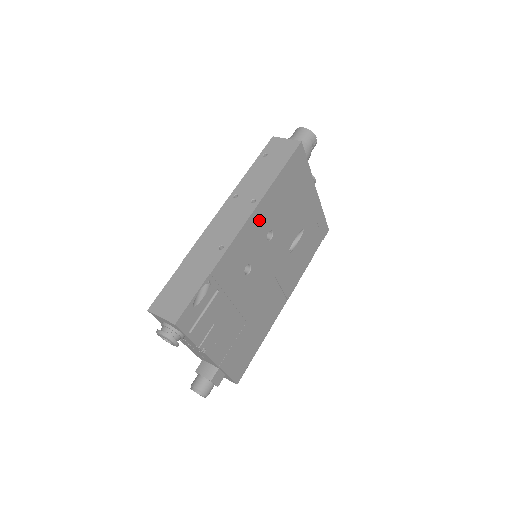
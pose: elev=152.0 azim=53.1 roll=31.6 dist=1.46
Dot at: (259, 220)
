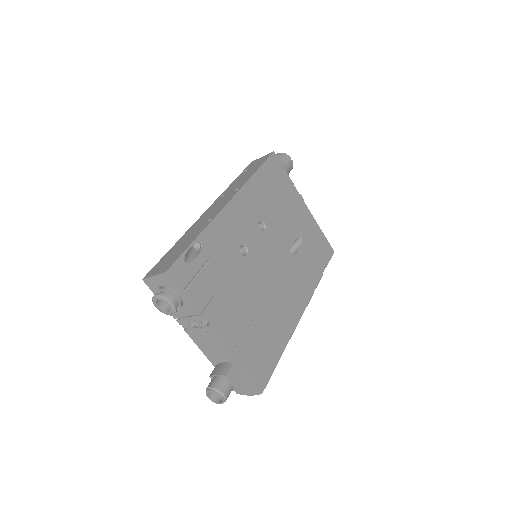
Dot at: (245, 205)
